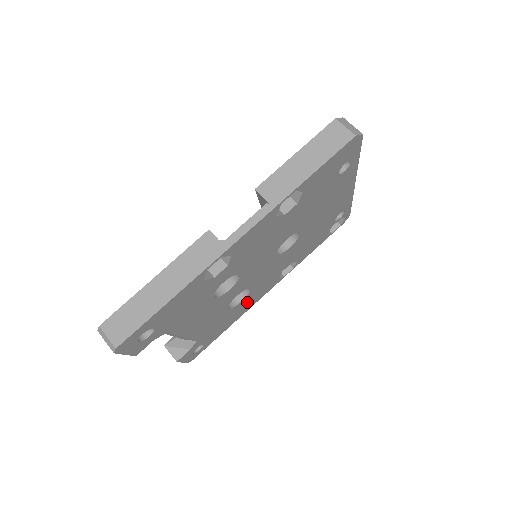
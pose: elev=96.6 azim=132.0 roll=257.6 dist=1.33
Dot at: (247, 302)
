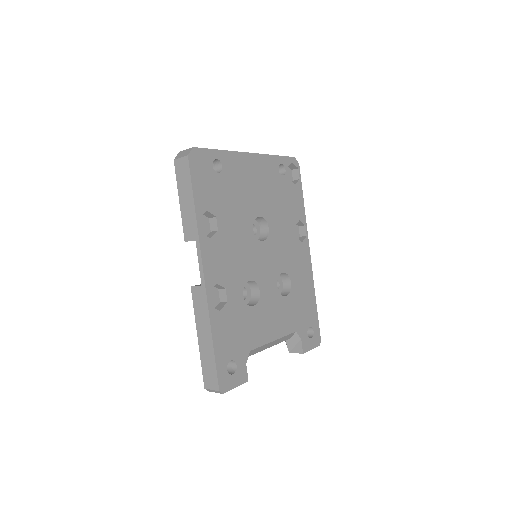
Dot at: (300, 277)
